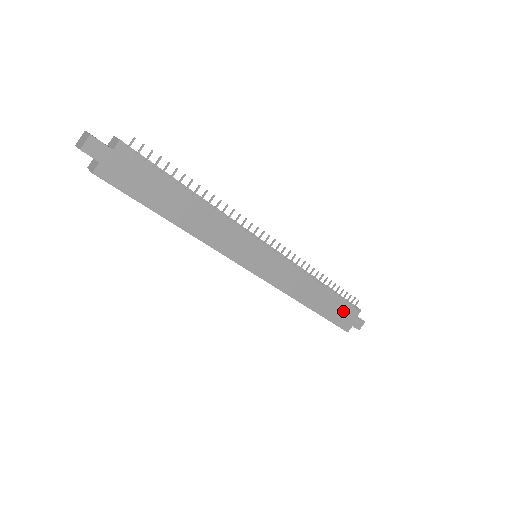
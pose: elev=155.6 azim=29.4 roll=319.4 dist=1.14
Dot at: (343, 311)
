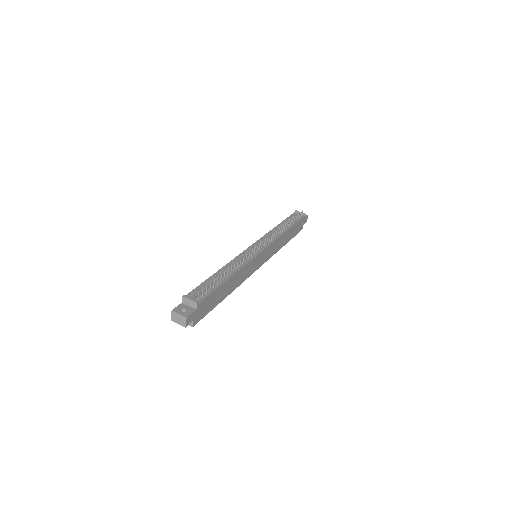
Dot at: (298, 225)
